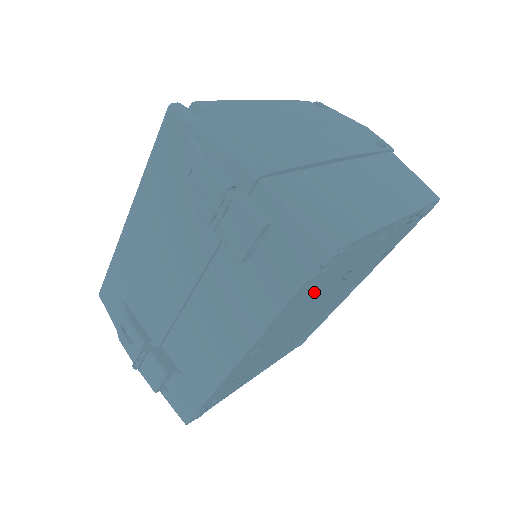
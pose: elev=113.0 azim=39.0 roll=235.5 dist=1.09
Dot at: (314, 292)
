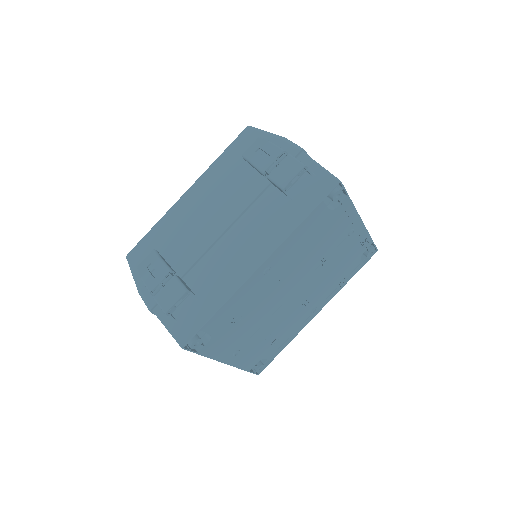
Dot at: (314, 239)
